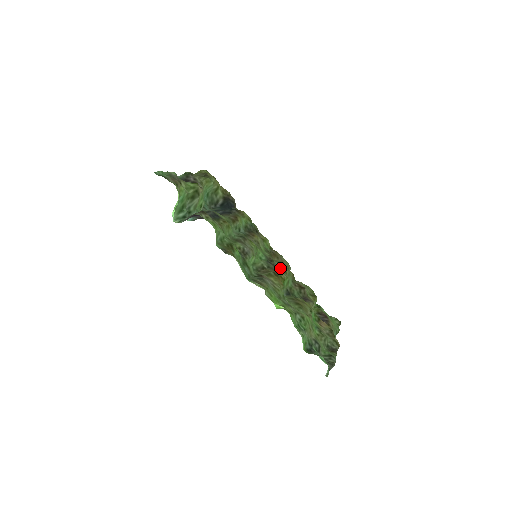
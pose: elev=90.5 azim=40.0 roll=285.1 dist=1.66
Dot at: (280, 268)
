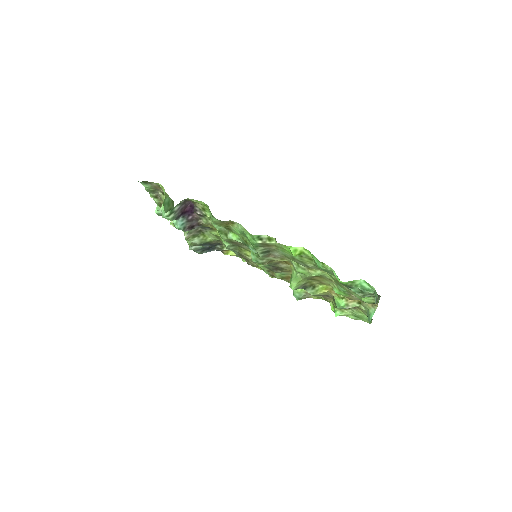
Dot at: (285, 271)
